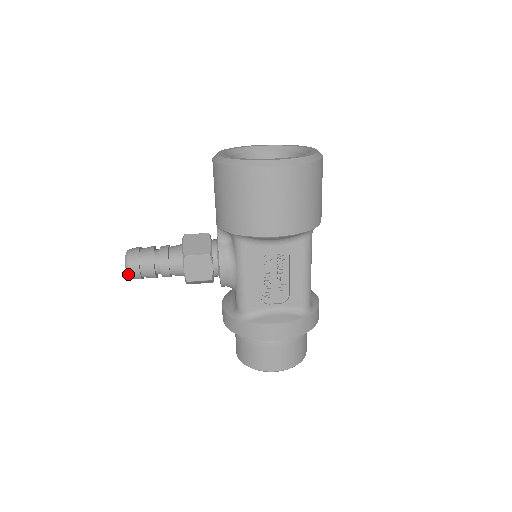
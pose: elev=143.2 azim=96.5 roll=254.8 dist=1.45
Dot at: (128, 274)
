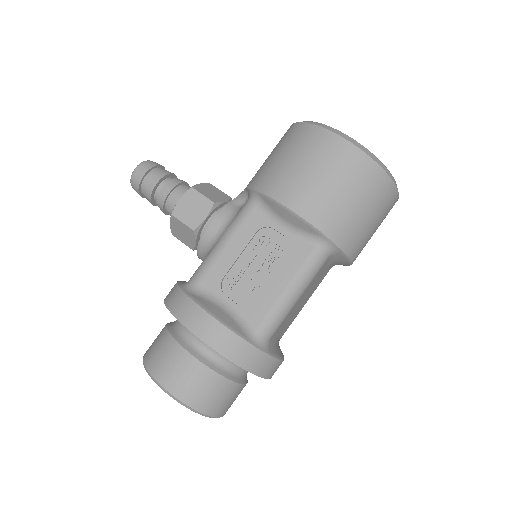
Dot at: (132, 174)
